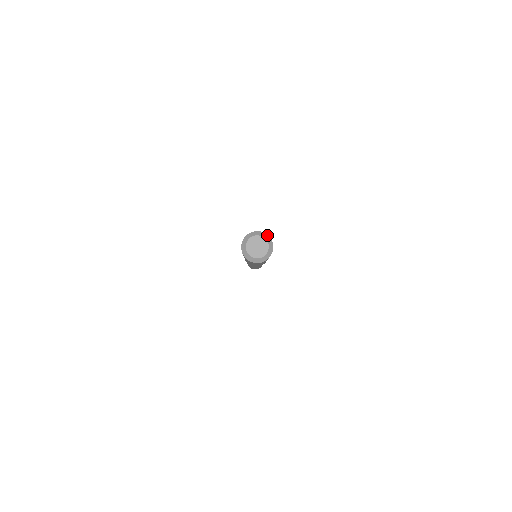
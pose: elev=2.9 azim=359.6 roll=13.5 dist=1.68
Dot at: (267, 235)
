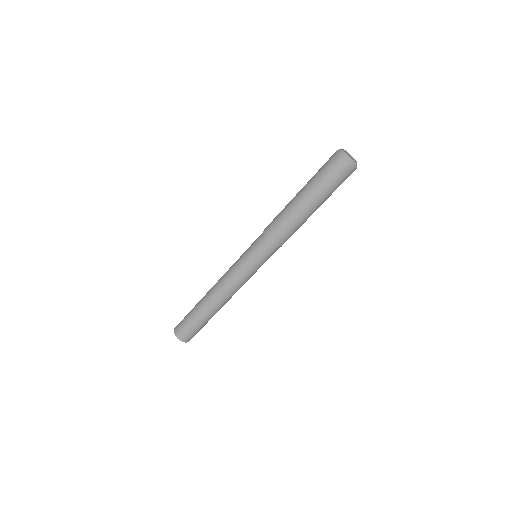
Dot at: occluded
